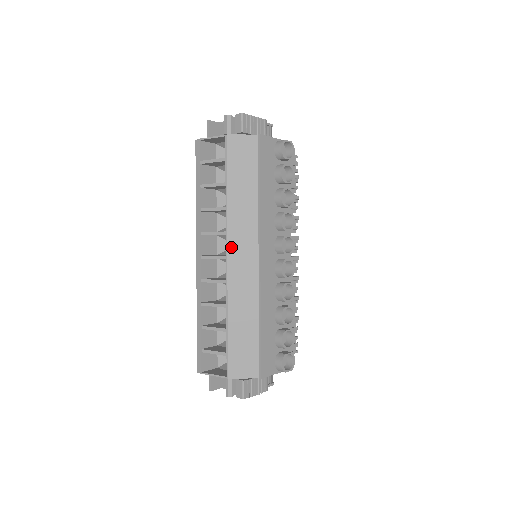
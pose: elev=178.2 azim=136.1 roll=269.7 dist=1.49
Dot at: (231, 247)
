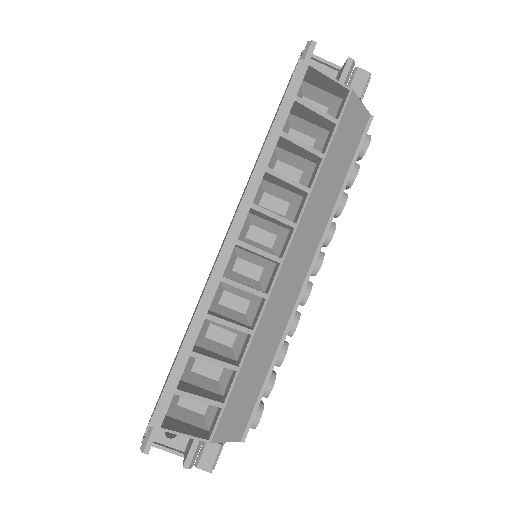
Dot at: (292, 249)
